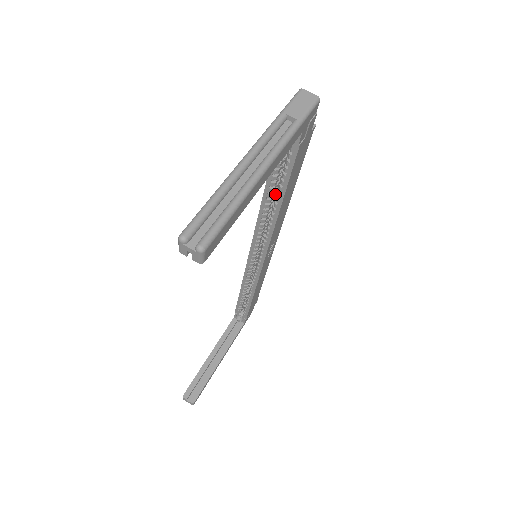
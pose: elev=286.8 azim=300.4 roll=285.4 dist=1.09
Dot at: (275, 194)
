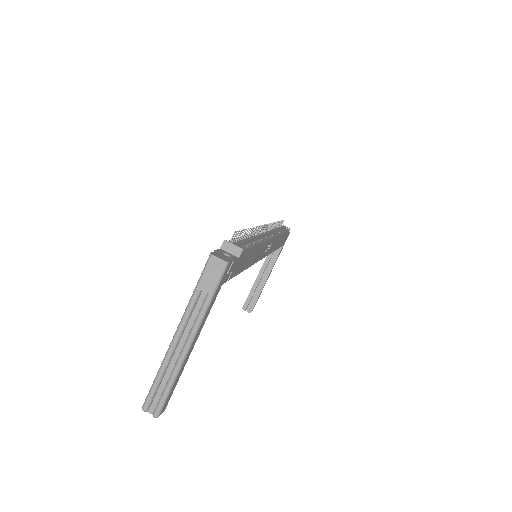
Dot at: occluded
